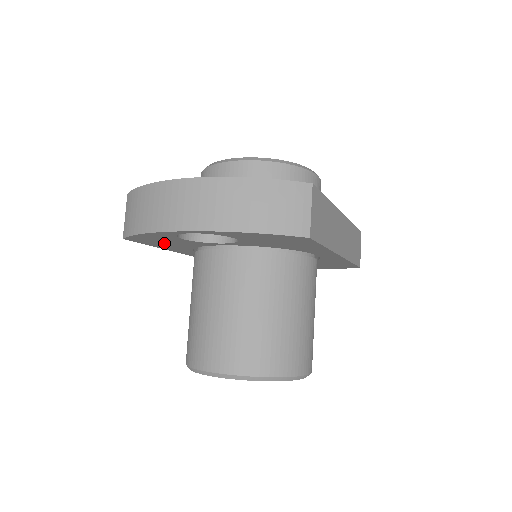
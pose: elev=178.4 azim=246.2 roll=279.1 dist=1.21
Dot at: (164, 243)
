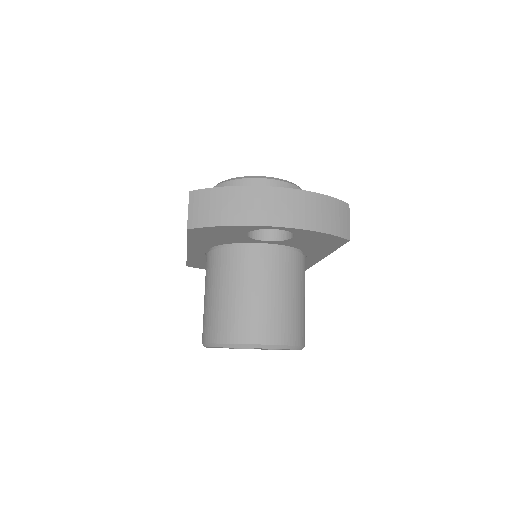
Dot at: (212, 237)
